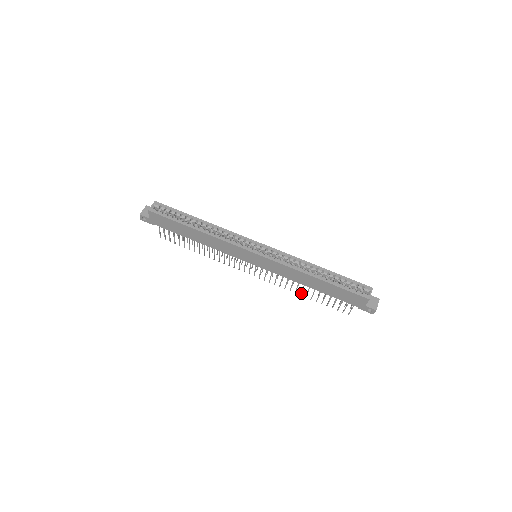
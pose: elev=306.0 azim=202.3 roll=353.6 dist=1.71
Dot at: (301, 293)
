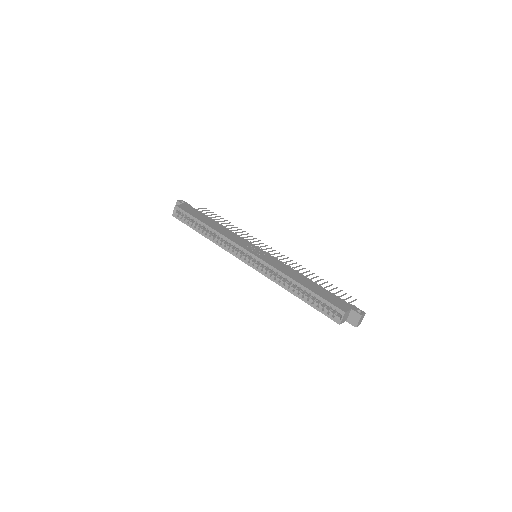
Dot at: occluded
